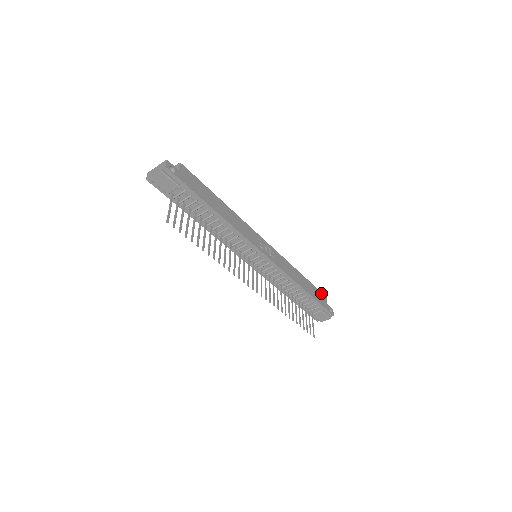
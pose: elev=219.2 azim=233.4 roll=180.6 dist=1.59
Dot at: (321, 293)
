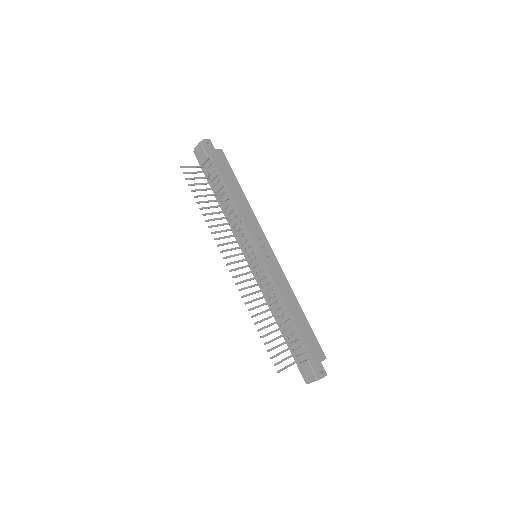
Dot at: (320, 347)
